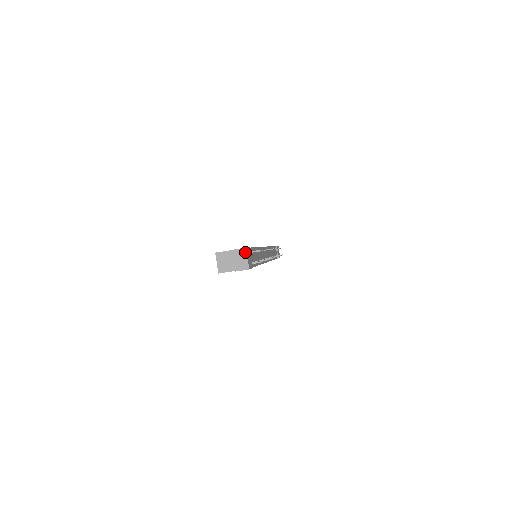
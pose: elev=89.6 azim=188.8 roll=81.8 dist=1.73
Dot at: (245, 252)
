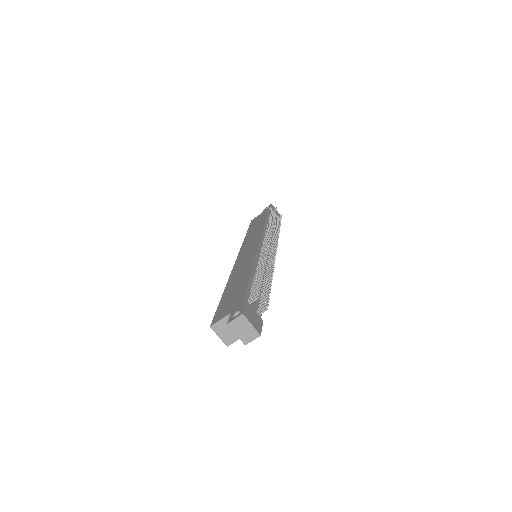
Dot at: (245, 319)
